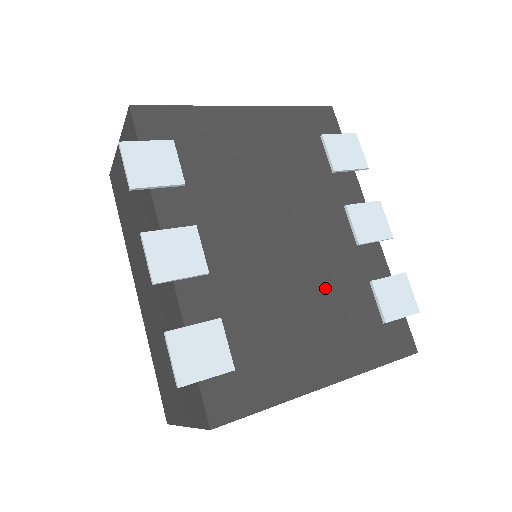
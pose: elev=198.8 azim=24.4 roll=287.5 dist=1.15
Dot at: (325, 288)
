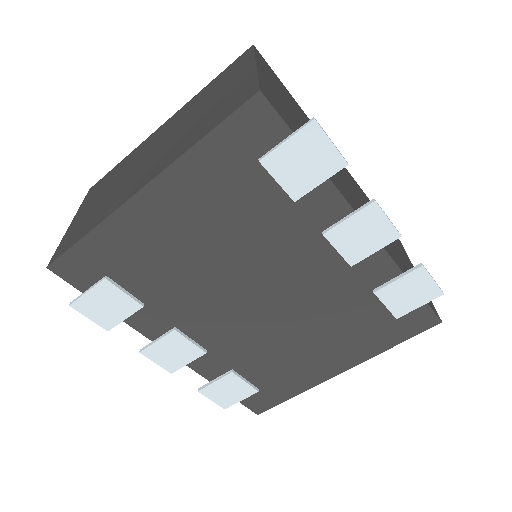
Dot at: (320, 316)
